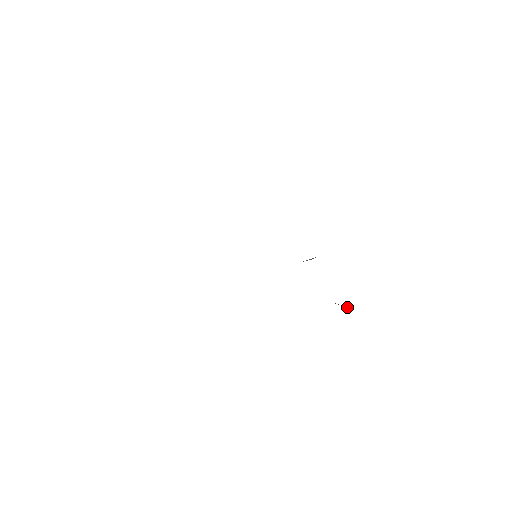
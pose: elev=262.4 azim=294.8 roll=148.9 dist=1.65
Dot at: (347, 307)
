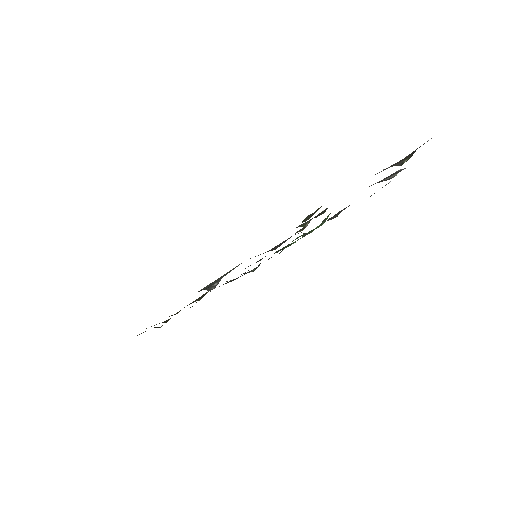
Dot at: (395, 175)
